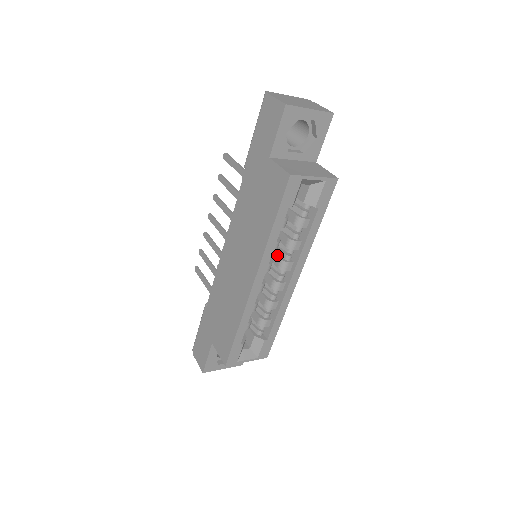
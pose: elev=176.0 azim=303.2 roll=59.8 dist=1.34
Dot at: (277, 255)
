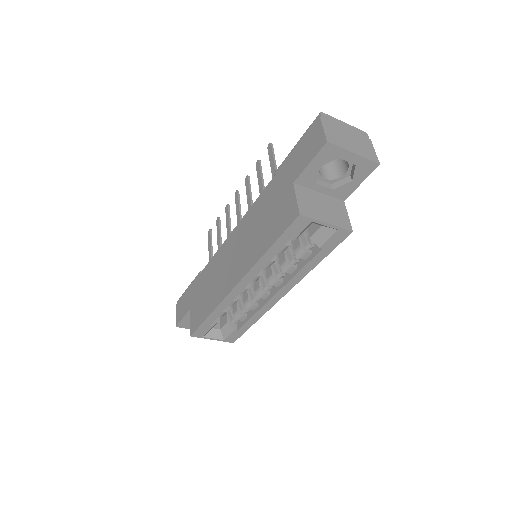
Dot at: (271, 268)
